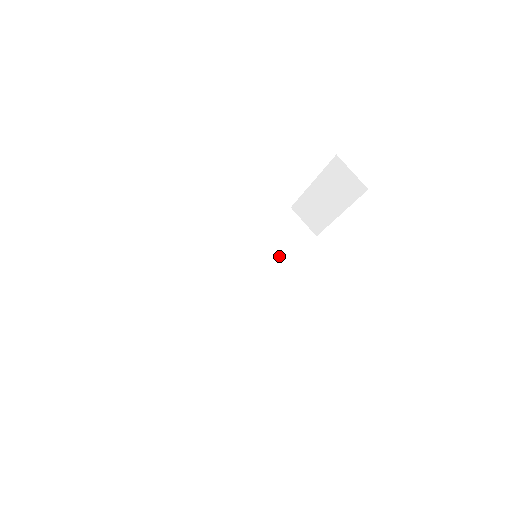
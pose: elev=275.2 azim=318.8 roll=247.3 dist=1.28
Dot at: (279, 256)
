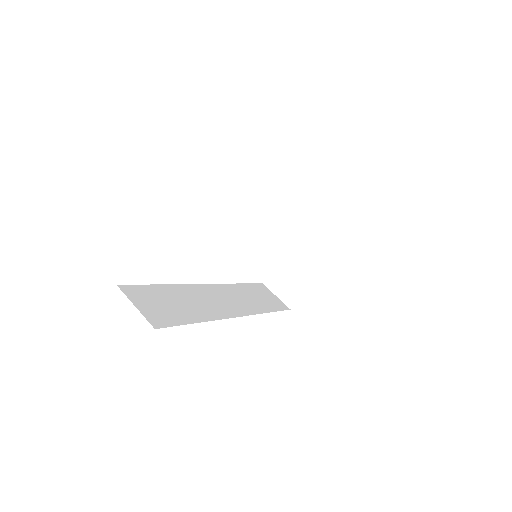
Dot at: (260, 306)
